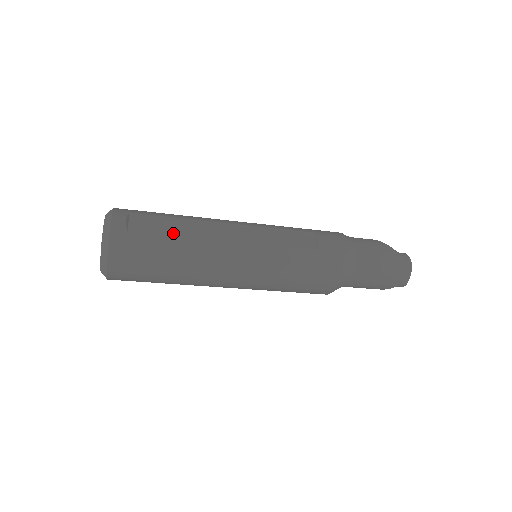
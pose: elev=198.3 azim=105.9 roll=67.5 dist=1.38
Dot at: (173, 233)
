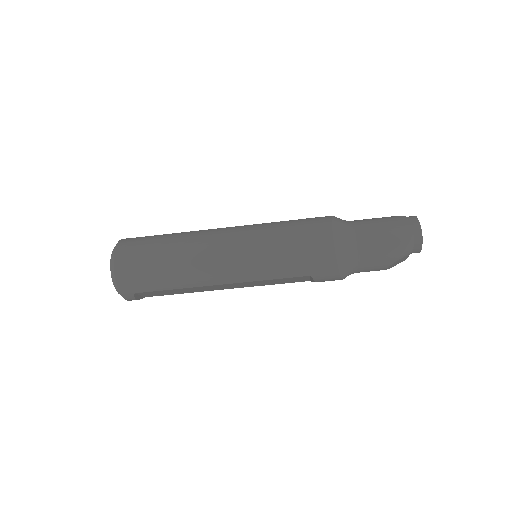
Dot at: occluded
